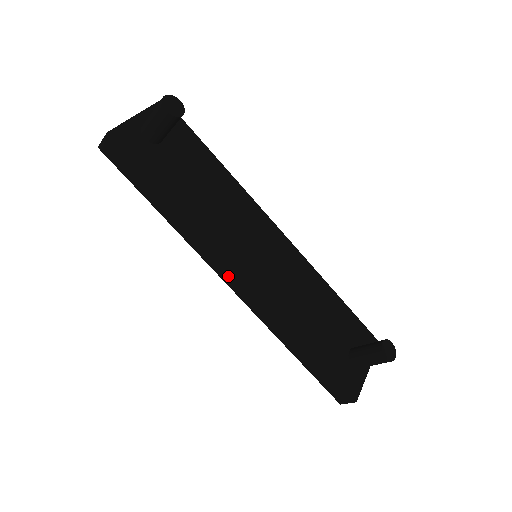
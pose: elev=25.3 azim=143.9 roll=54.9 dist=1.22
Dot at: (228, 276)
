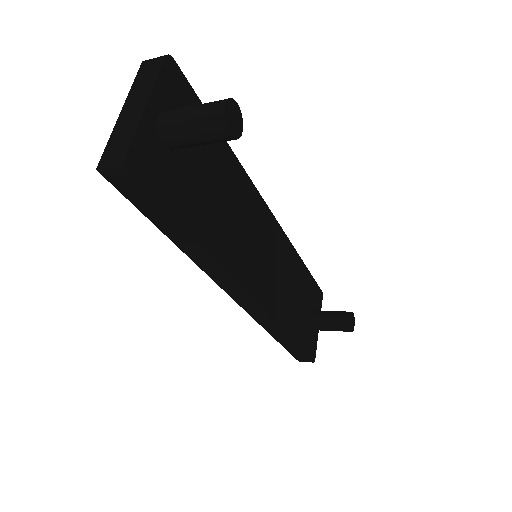
Dot at: (242, 298)
